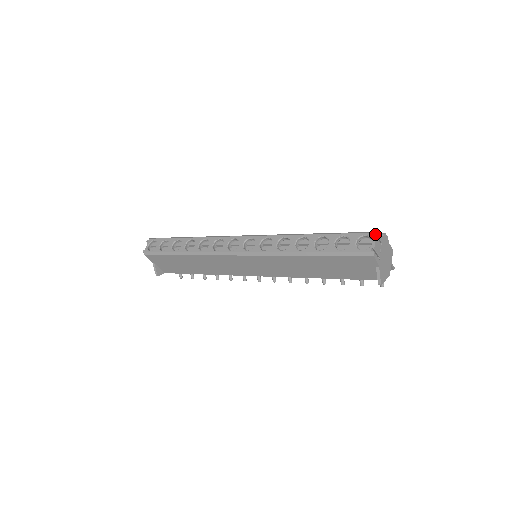
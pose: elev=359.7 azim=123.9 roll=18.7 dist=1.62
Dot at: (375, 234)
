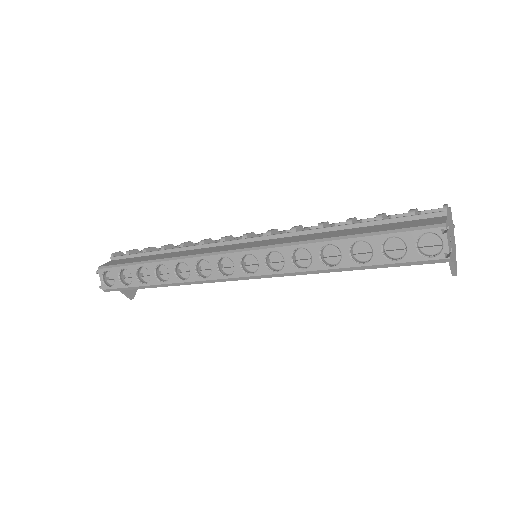
Dot at: occluded
